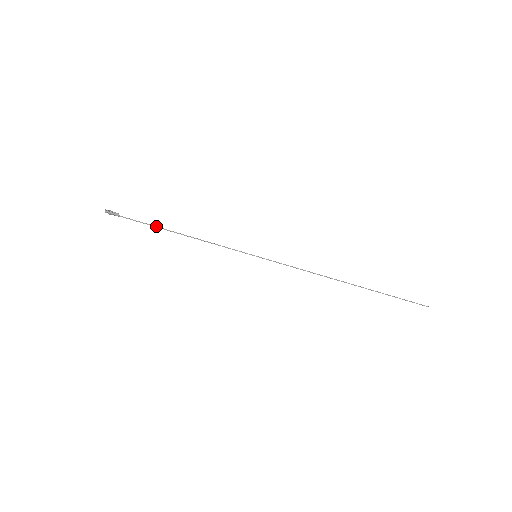
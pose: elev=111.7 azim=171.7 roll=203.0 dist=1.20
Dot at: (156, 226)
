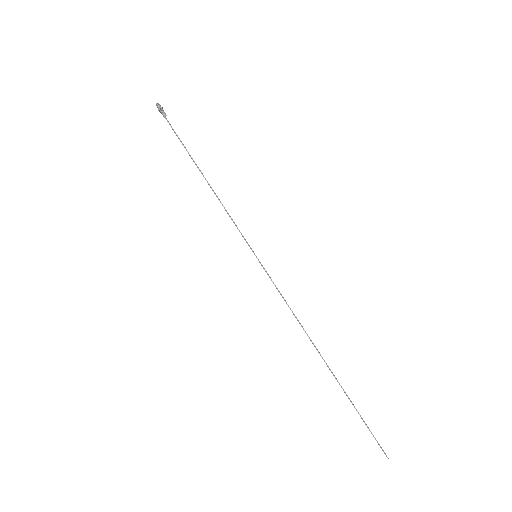
Dot at: occluded
